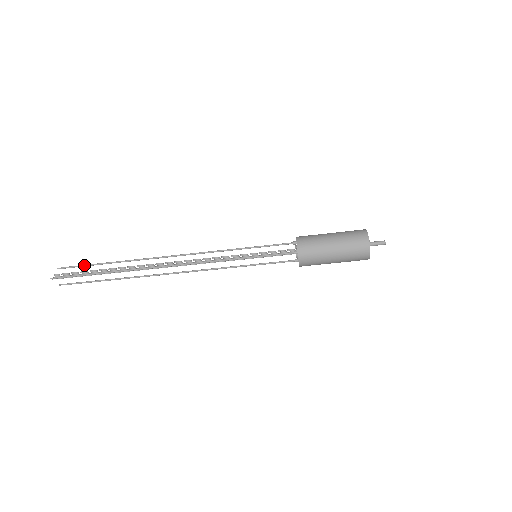
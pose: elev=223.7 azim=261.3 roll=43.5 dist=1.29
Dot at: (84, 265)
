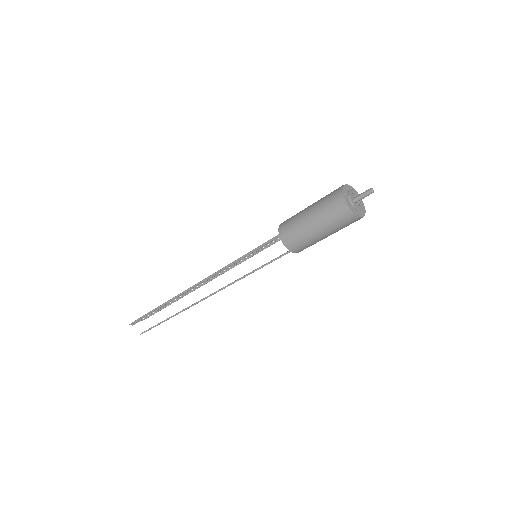
Dot at: occluded
